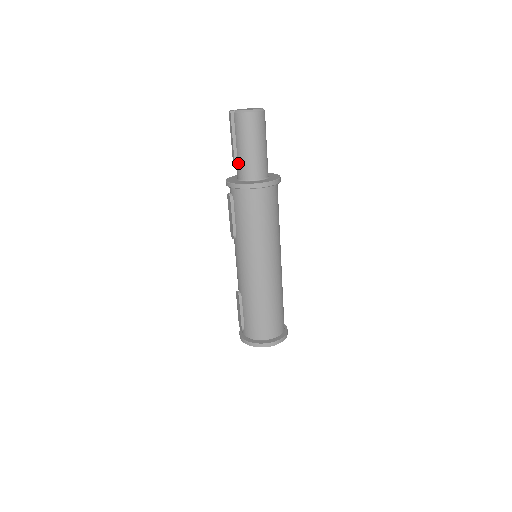
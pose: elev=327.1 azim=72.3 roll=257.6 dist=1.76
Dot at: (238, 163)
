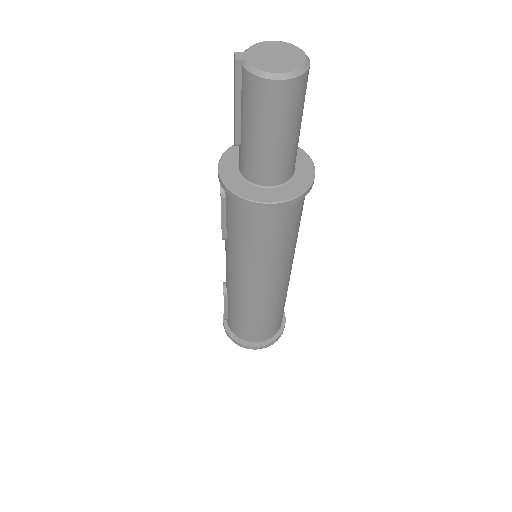
Dot at: (241, 149)
